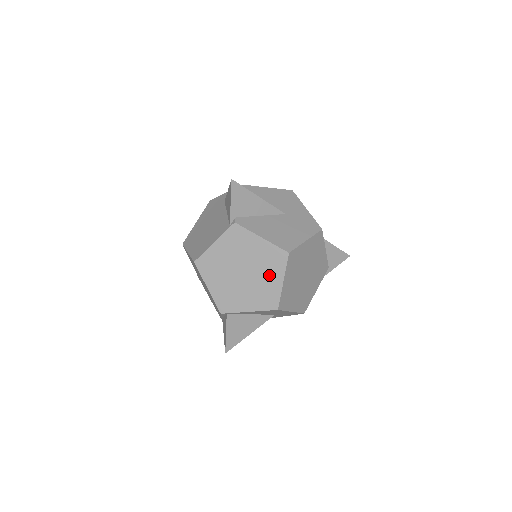
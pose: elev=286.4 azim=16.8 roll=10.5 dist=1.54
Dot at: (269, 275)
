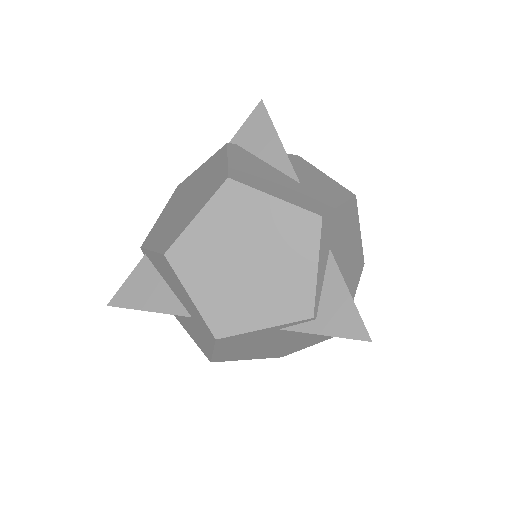
Dot at: (196, 206)
